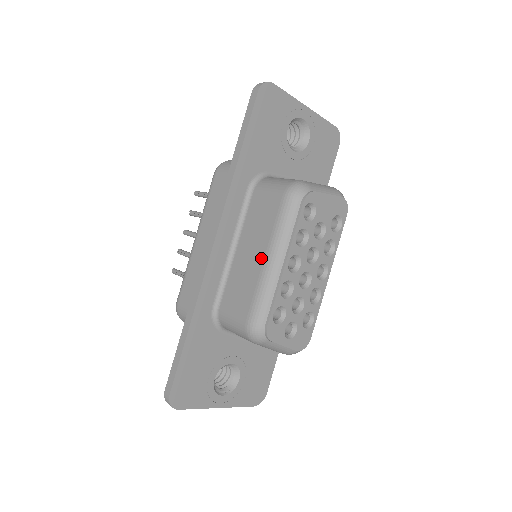
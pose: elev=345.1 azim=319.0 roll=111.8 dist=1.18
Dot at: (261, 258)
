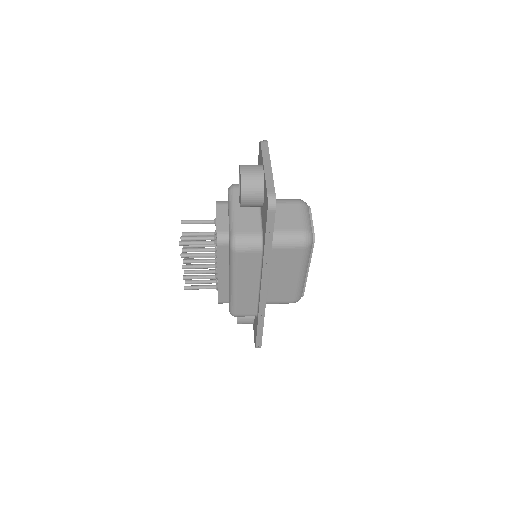
Dot at: (294, 277)
